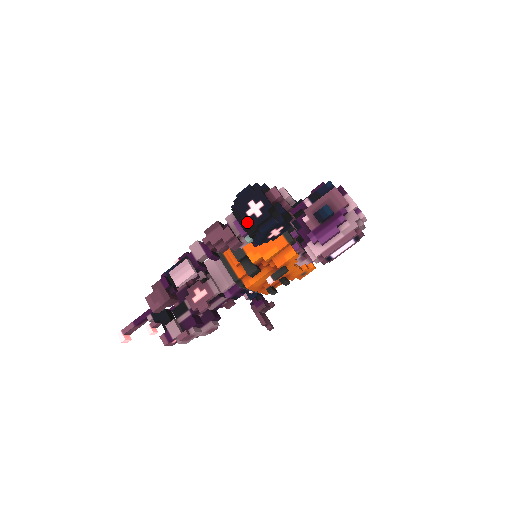
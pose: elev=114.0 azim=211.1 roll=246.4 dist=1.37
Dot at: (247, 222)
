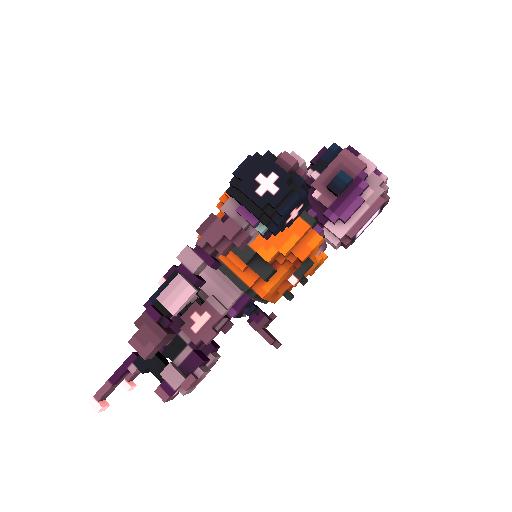
Dot at: (260, 204)
